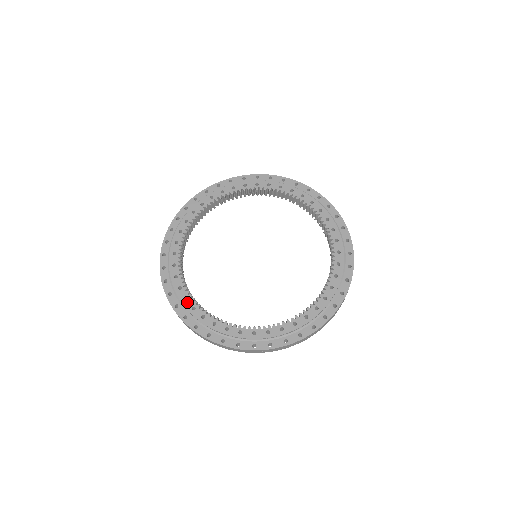
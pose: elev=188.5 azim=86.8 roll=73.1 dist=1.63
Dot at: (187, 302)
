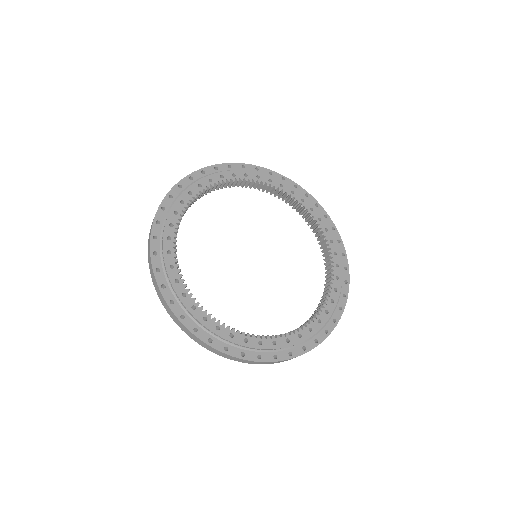
Dot at: (172, 271)
